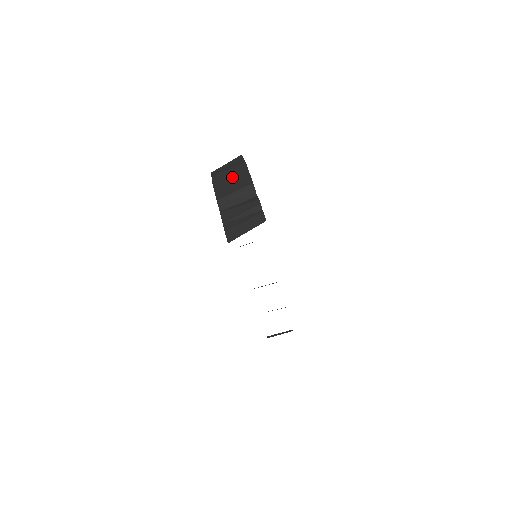
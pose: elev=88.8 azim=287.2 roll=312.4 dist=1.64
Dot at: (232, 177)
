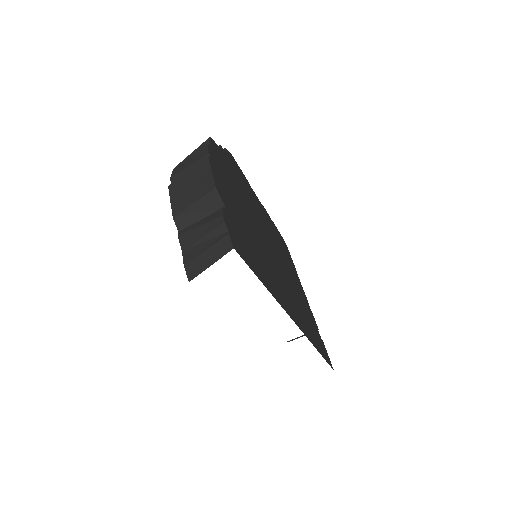
Dot at: (191, 179)
